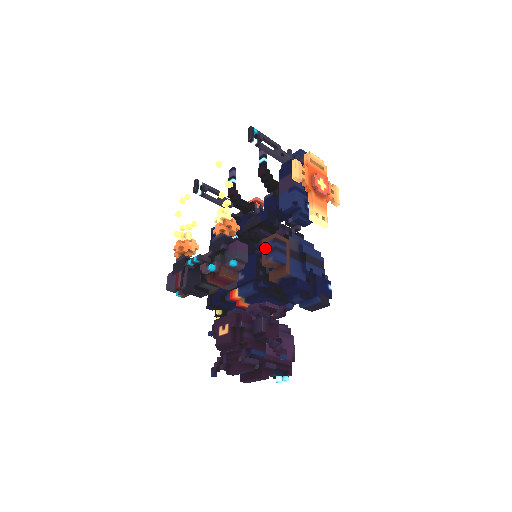
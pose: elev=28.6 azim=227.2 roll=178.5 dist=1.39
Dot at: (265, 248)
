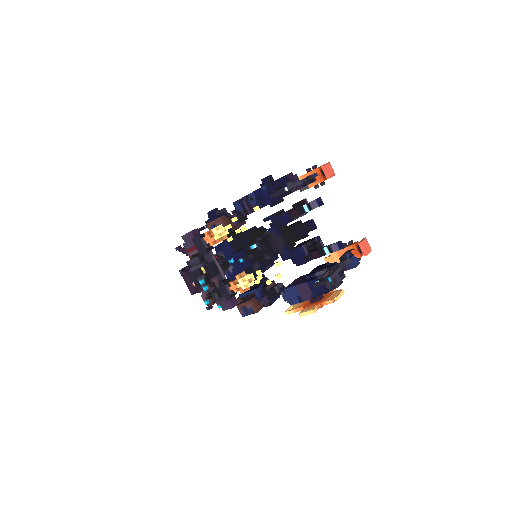
Dot at: (247, 305)
